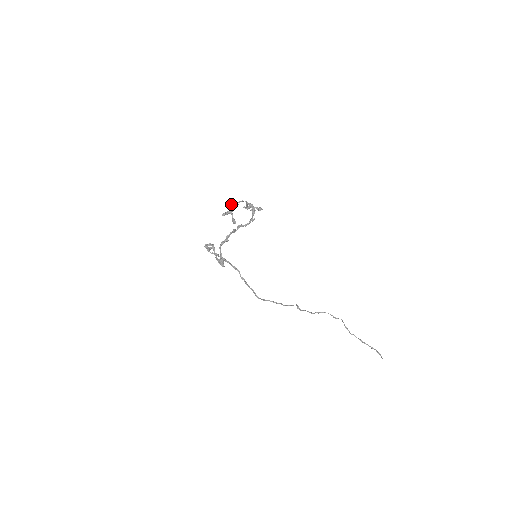
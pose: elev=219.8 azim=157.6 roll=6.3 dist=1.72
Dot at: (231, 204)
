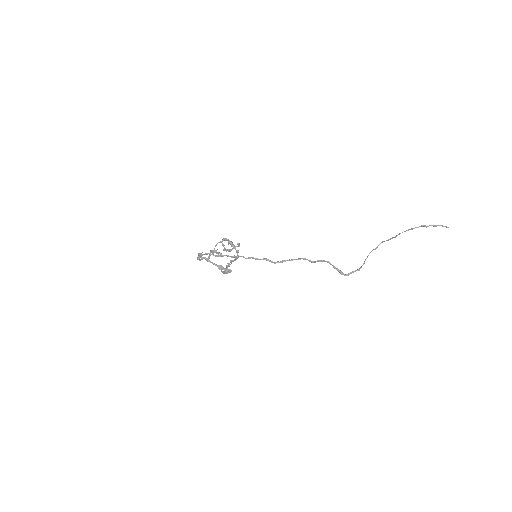
Dot at: occluded
